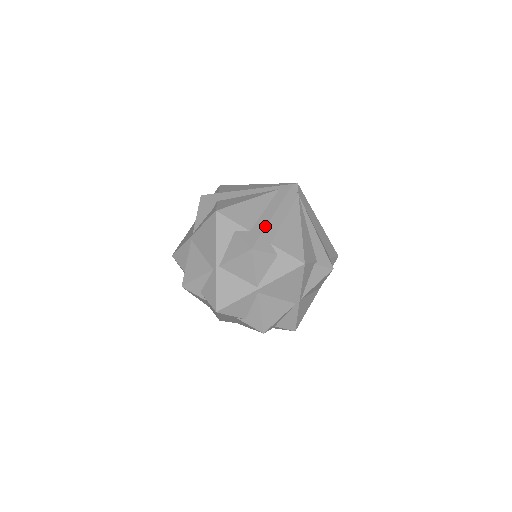
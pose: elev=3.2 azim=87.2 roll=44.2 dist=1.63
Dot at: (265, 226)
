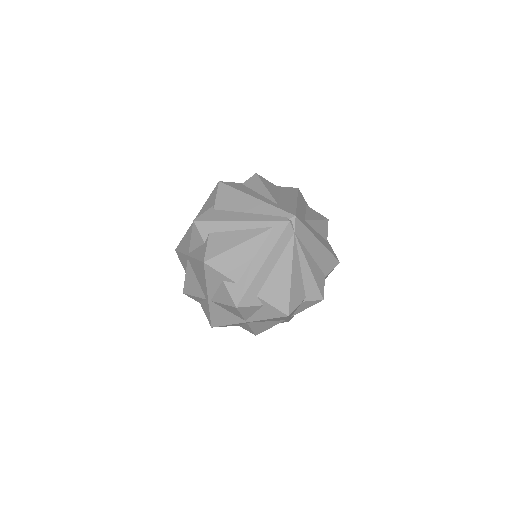
Dot at: (252, 280)
